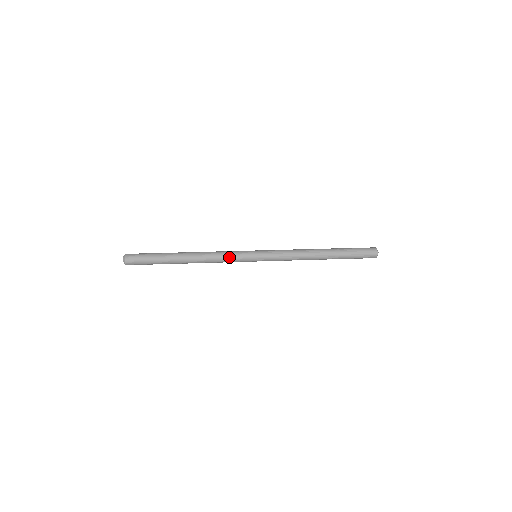
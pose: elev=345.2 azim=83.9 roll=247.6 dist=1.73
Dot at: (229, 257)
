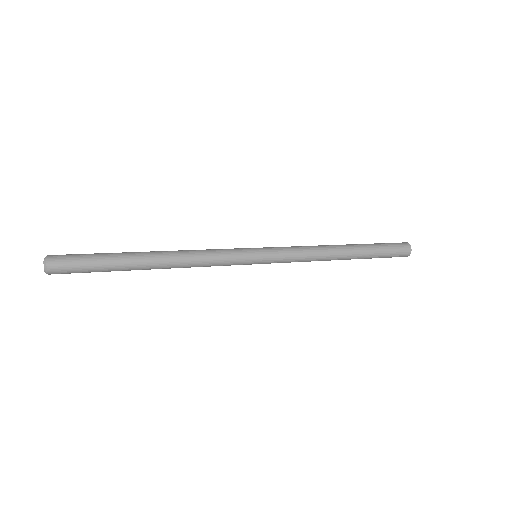
Dot at: (219, 263)
